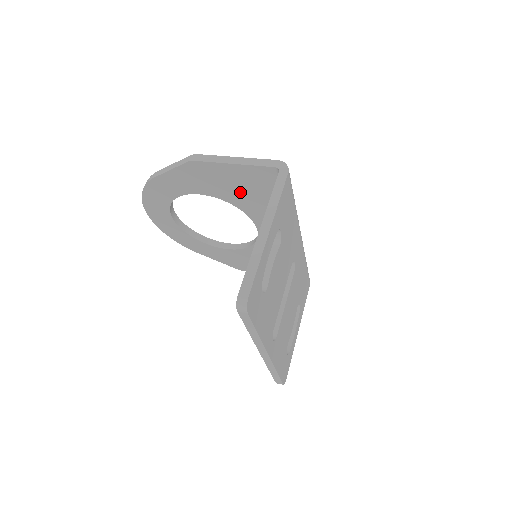
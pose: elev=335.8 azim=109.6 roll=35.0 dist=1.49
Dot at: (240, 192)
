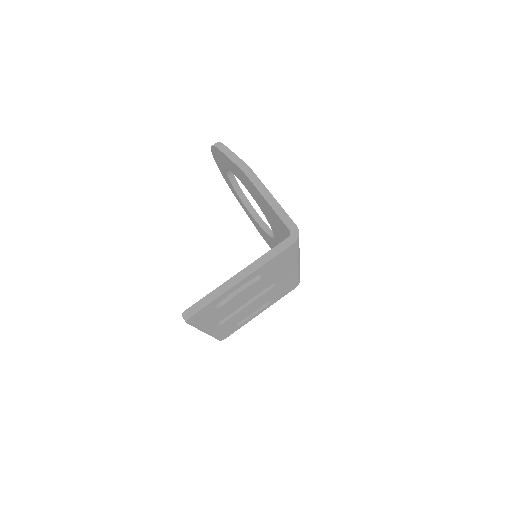
Dot at: (268, 213)
